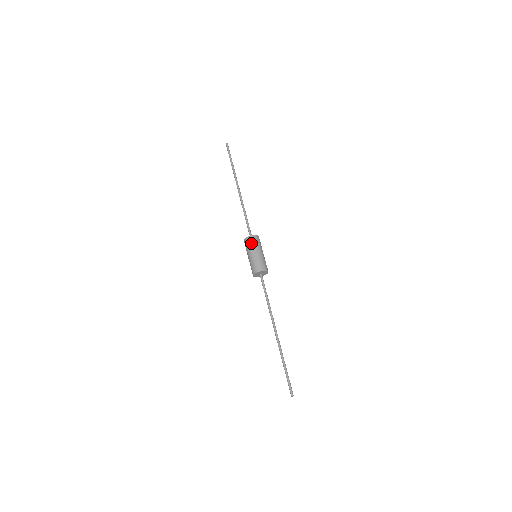
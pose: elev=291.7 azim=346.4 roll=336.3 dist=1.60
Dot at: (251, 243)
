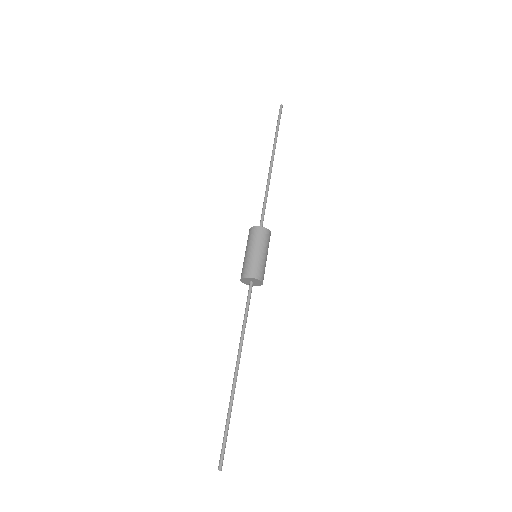
Dot at: (260, 236)
